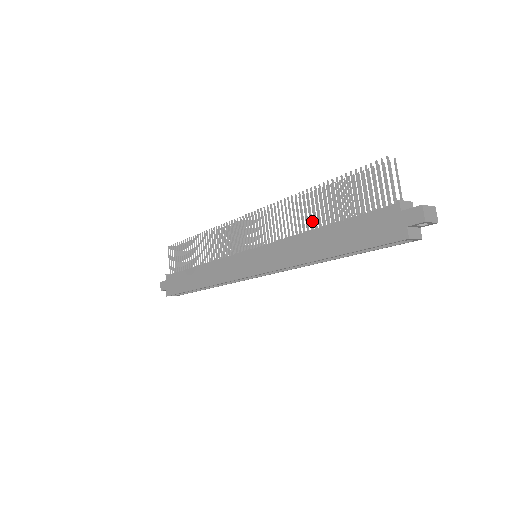
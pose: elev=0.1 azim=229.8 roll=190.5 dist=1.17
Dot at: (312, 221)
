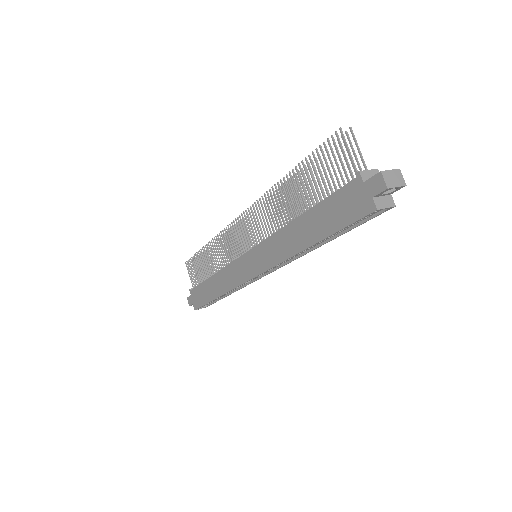
Dot at: (292, 211)
